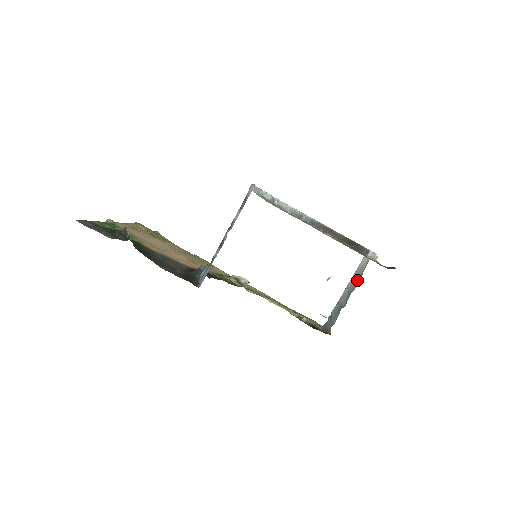
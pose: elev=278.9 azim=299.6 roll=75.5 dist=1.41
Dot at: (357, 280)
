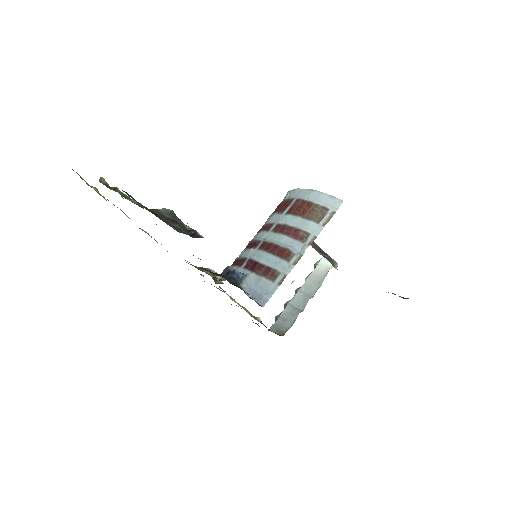
Dot at: (316, 286)
